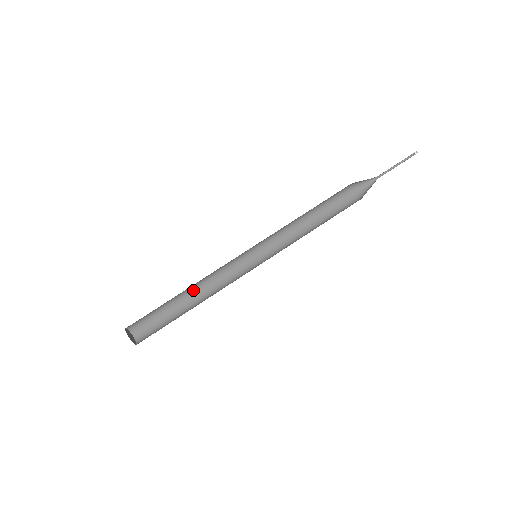
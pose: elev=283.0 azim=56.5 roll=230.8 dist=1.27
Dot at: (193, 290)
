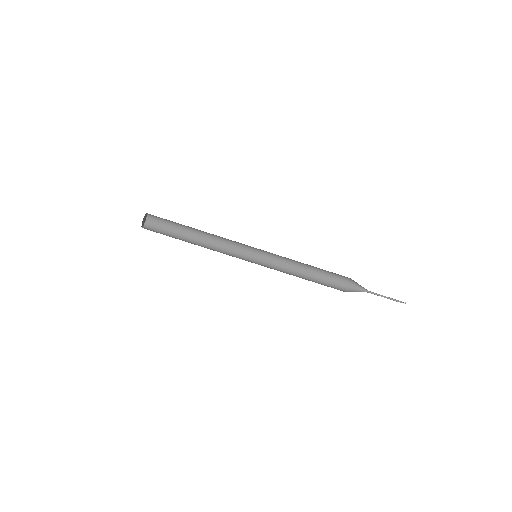
Dot at: (204, 232)
